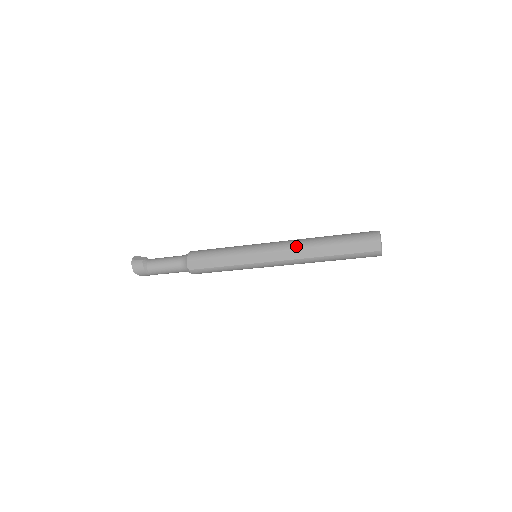
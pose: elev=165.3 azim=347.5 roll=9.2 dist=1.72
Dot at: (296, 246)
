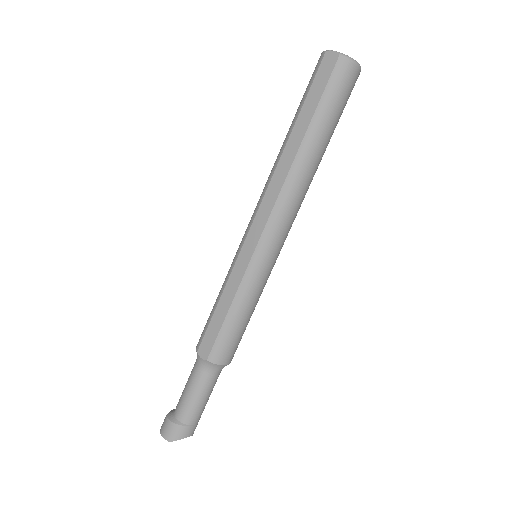
Dot at: (266, 182)
